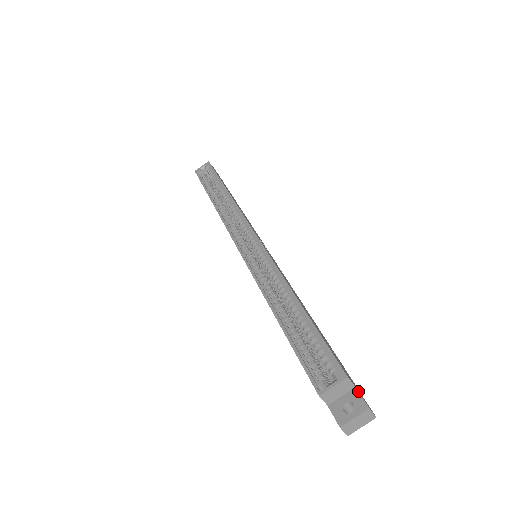
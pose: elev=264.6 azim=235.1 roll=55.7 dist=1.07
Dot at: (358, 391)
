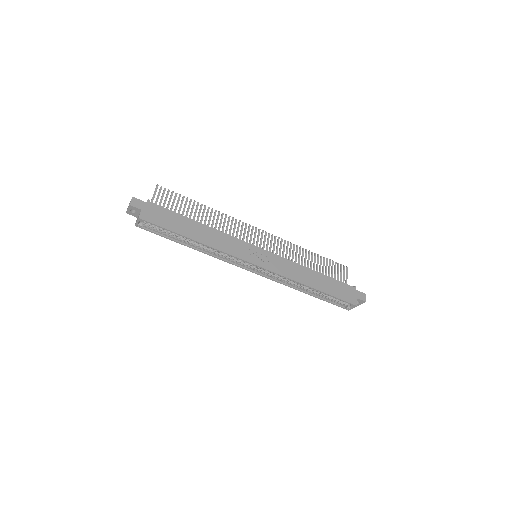
Dot at: (359, 299)
